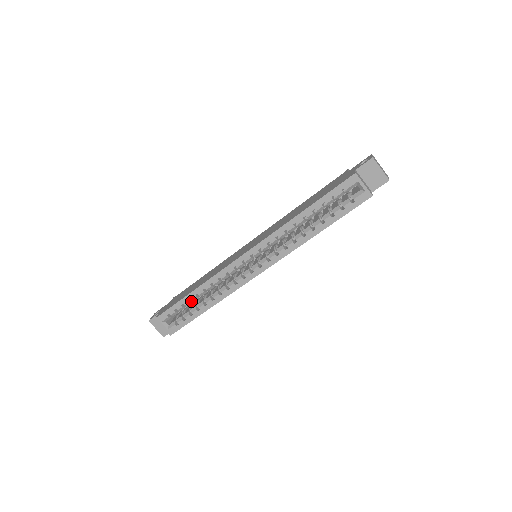
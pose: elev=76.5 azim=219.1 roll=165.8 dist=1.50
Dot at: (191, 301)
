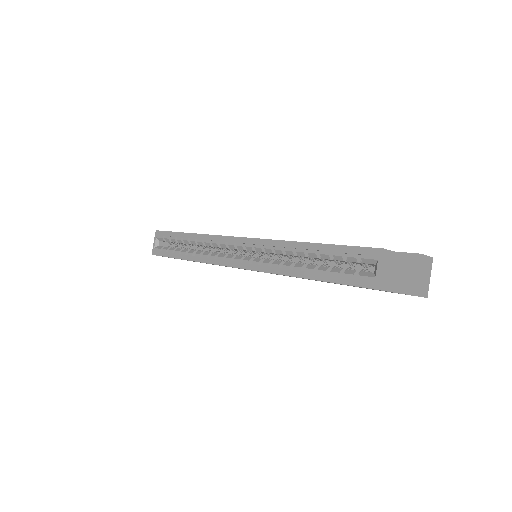
Dot at: (184, 241)
